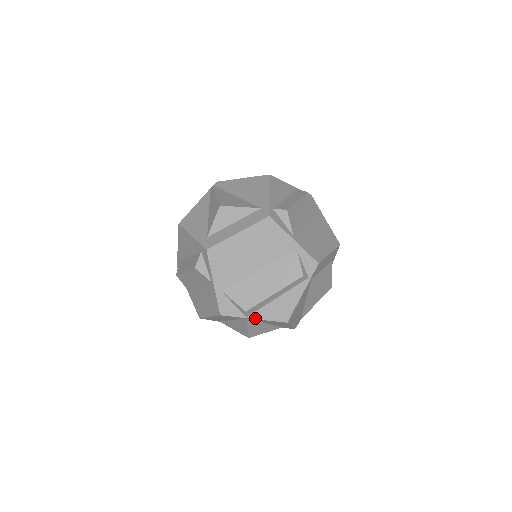
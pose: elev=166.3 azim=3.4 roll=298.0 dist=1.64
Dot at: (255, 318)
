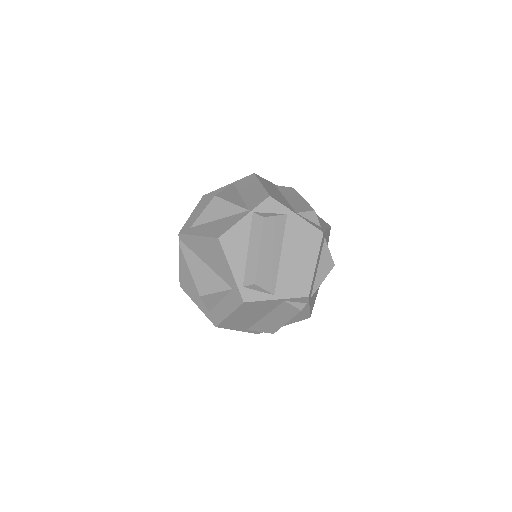
Dot at: occluded
